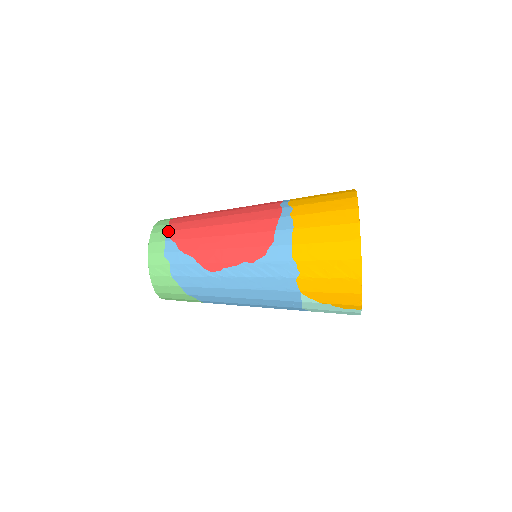
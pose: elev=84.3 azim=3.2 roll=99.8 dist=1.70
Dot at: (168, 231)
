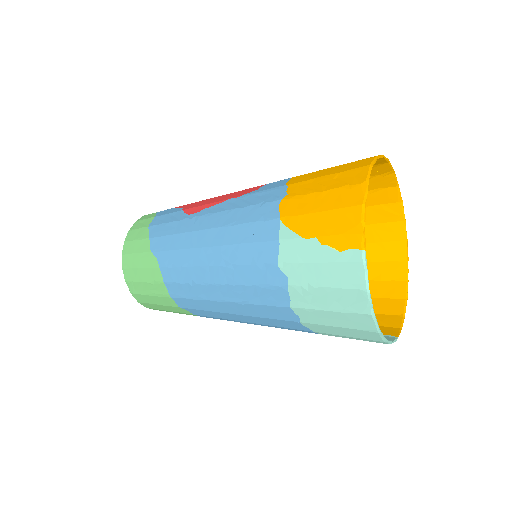
Dot at: occluded
